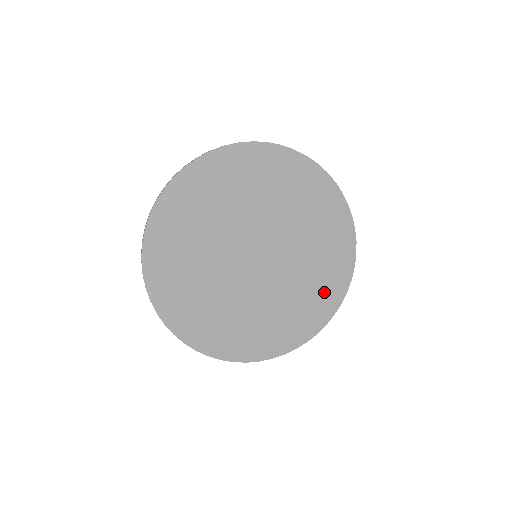
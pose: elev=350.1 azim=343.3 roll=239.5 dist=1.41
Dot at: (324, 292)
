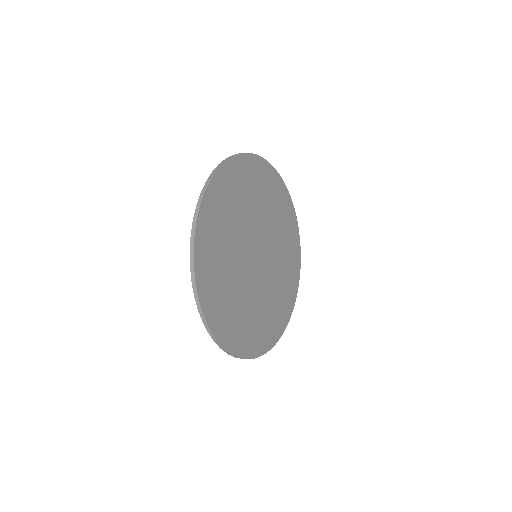
Dot at: (291, 241)
